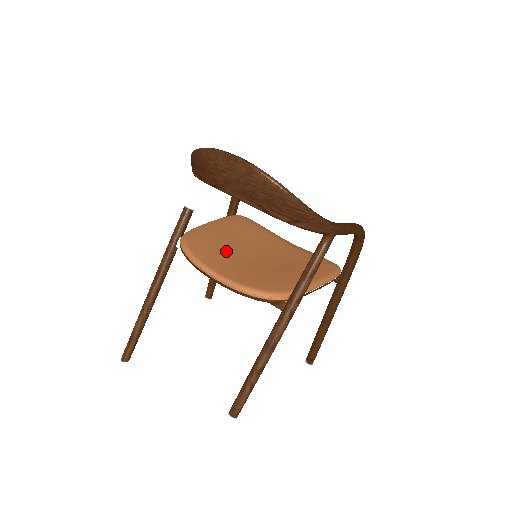
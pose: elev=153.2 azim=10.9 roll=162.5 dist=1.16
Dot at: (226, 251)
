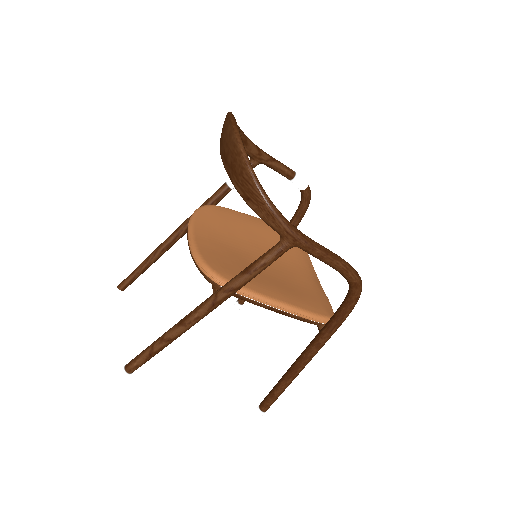
Dot at: (230, 234)
